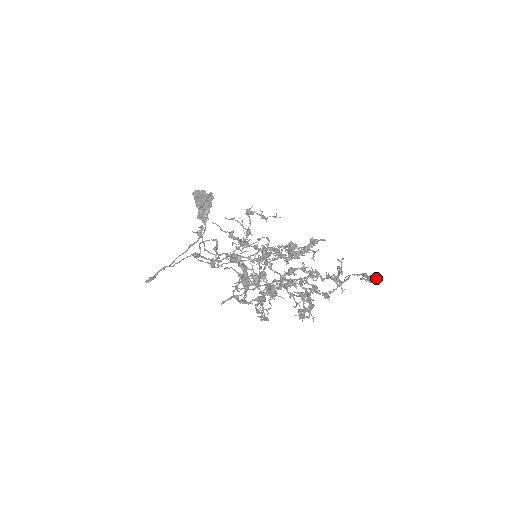
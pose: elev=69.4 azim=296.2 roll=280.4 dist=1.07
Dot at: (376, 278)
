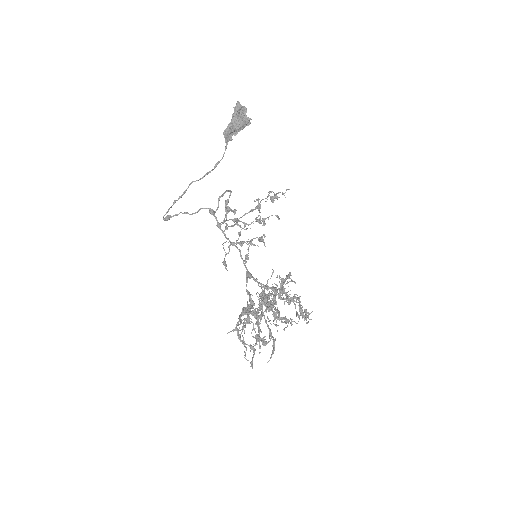
Dot at: occluded
